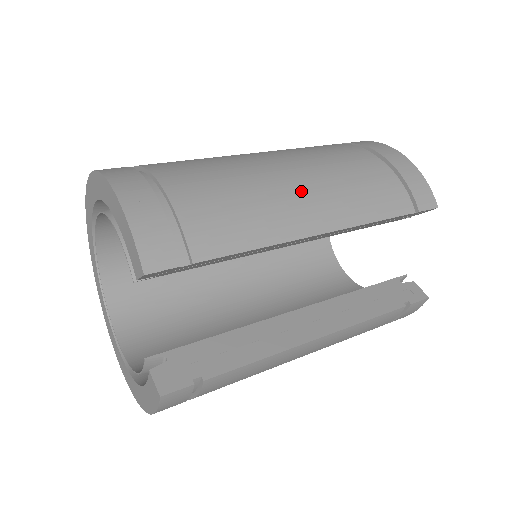
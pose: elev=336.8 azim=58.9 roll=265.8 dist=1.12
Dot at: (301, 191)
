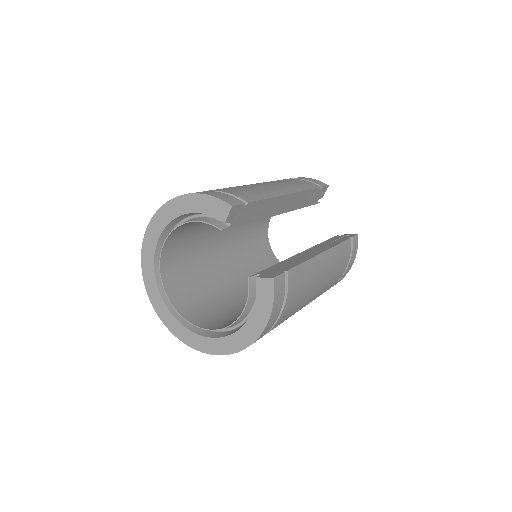
Dot at: (266, 184)
